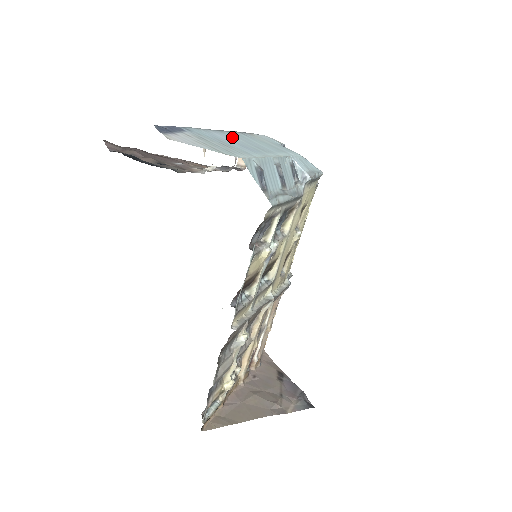
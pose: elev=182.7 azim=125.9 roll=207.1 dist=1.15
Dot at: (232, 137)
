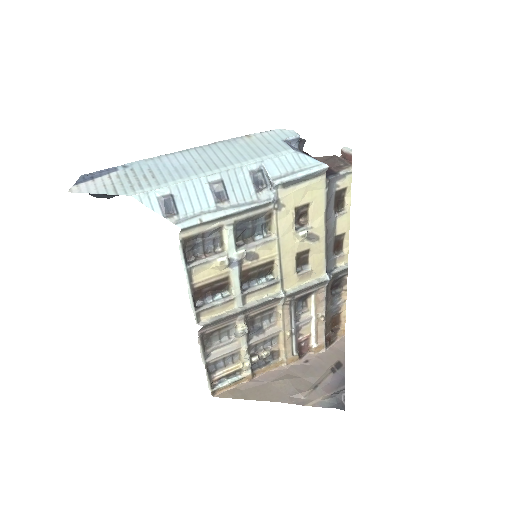
Dot at: (188, 157)
